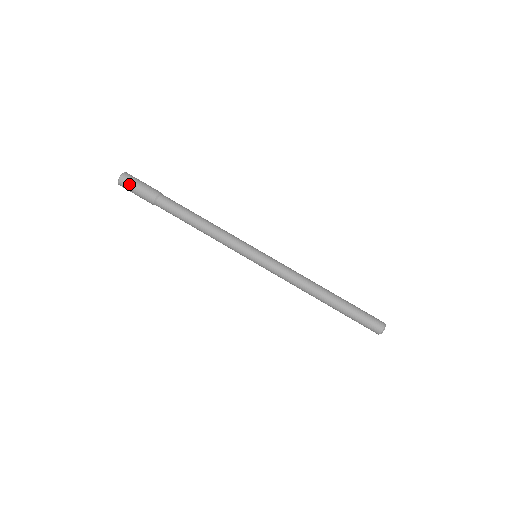
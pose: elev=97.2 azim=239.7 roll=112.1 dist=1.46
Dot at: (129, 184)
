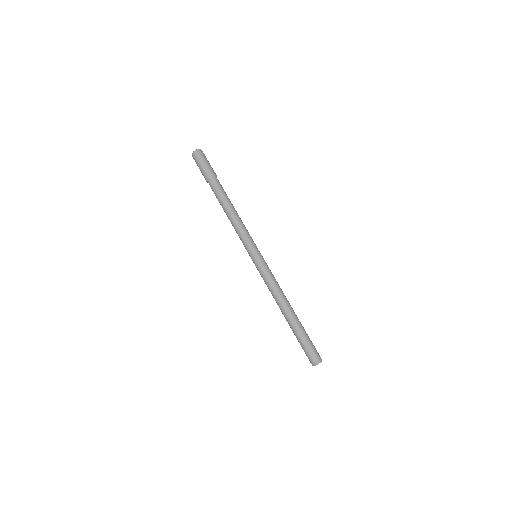
Dot at: (201, 157)
